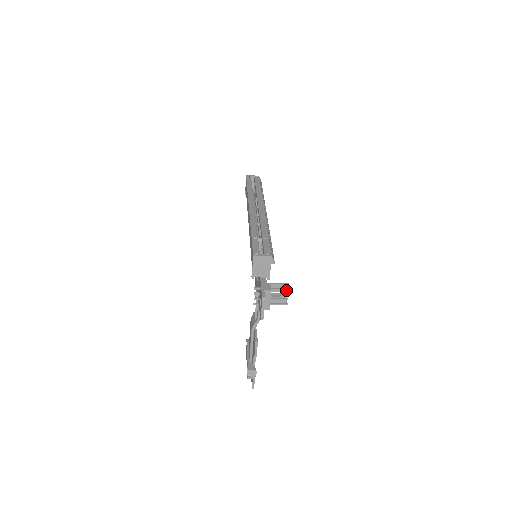
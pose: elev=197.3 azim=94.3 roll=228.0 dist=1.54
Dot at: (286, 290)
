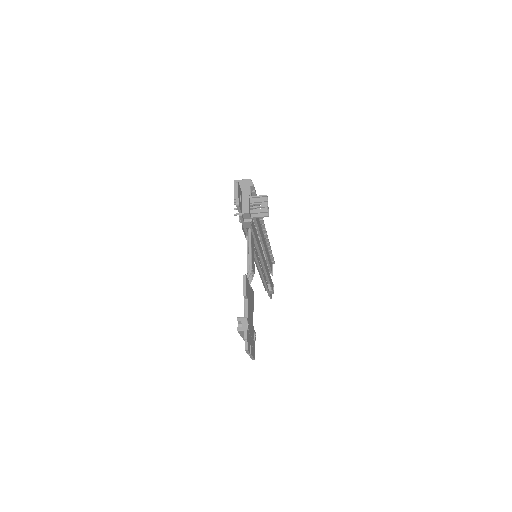
Dot at: (266, 202)
